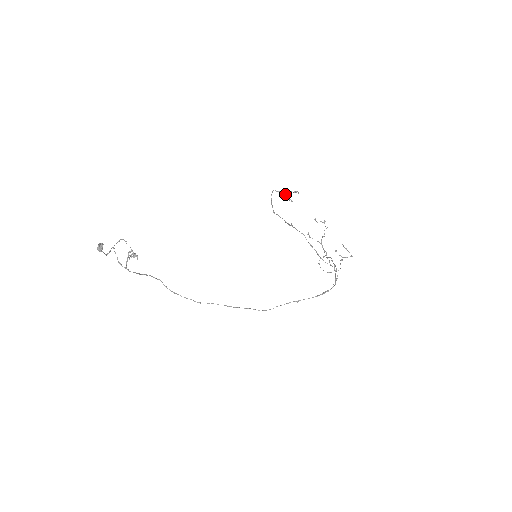
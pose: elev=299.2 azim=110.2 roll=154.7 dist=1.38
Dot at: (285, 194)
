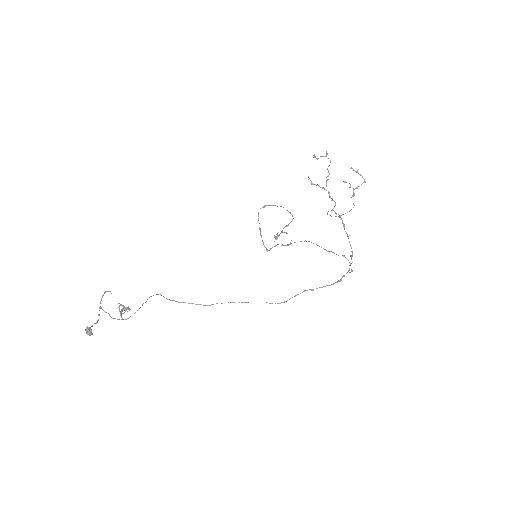
Dot at: (277, 238)
